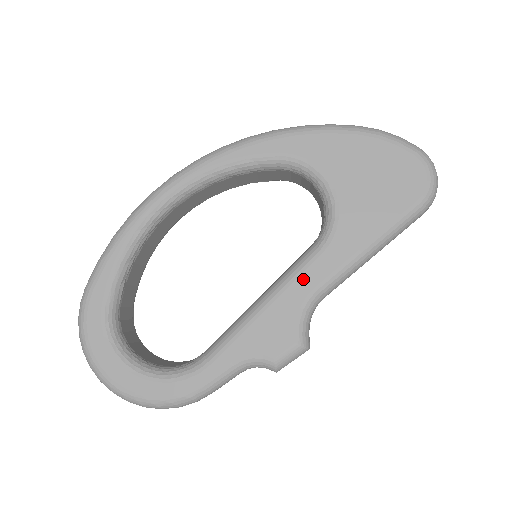
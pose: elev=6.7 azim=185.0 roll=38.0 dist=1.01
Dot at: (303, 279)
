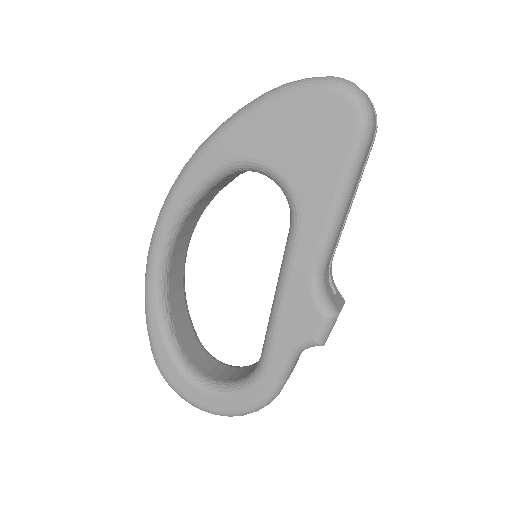
Dot at: (297, 263)
